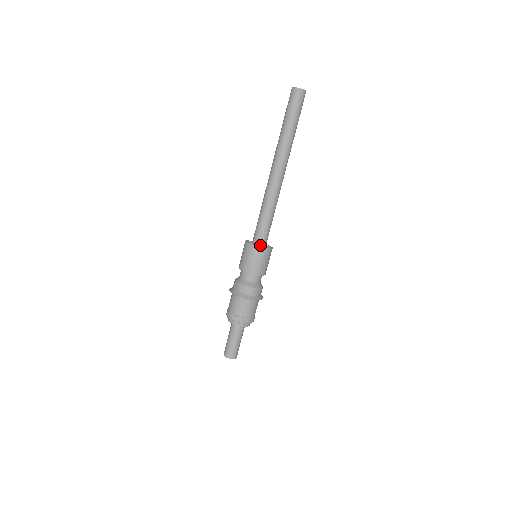
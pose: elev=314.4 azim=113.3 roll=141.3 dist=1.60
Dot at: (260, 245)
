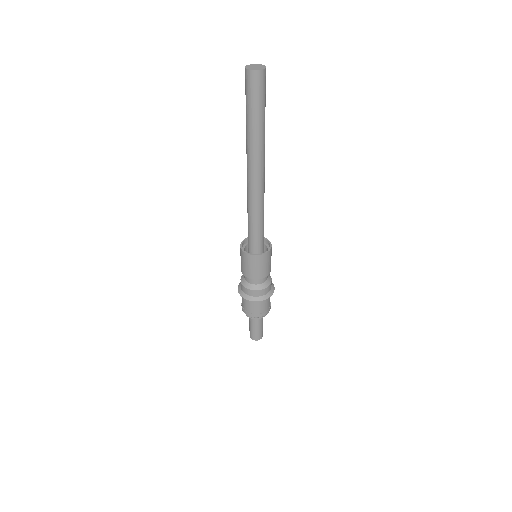
Dot at: (259, 249)
